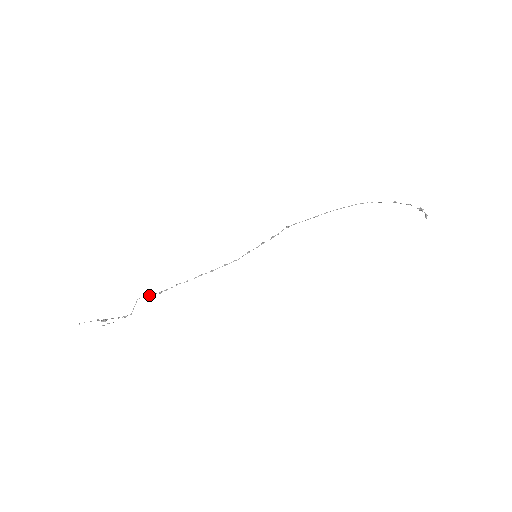
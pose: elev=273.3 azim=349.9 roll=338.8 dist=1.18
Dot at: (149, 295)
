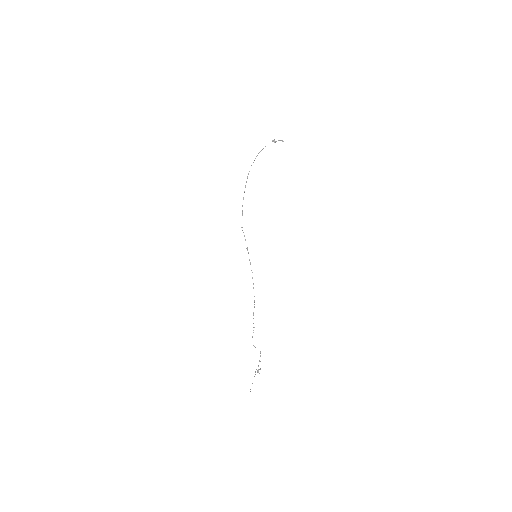
Dot at: occluded
